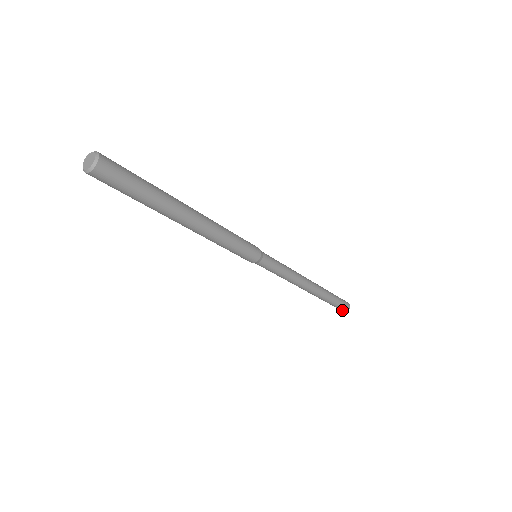
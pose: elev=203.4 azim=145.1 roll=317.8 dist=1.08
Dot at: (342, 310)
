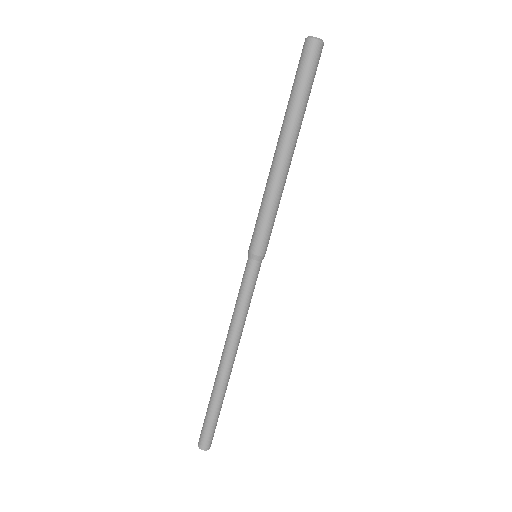
Dot at: (205, 443)
